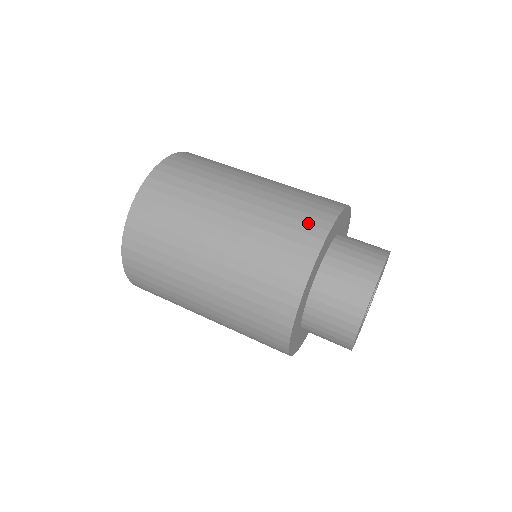
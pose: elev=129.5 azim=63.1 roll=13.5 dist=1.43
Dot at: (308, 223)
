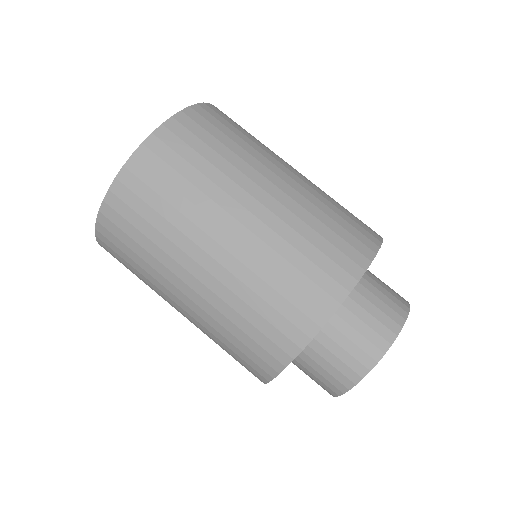
Dot at: (264, 349)
